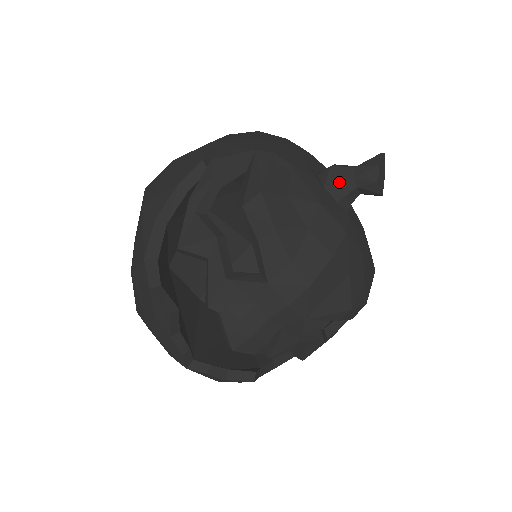
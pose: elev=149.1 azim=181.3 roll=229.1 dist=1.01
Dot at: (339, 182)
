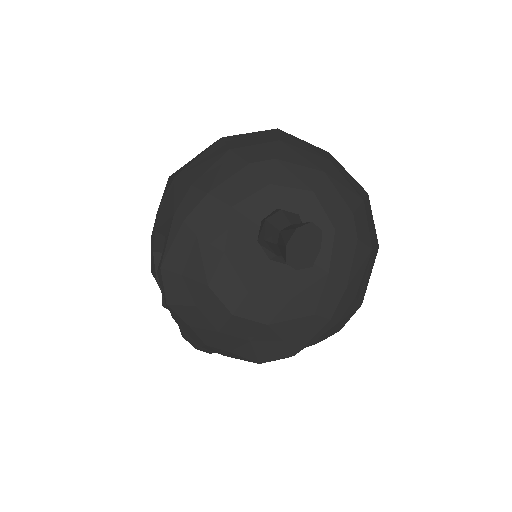
Dot at: (267, 242)
